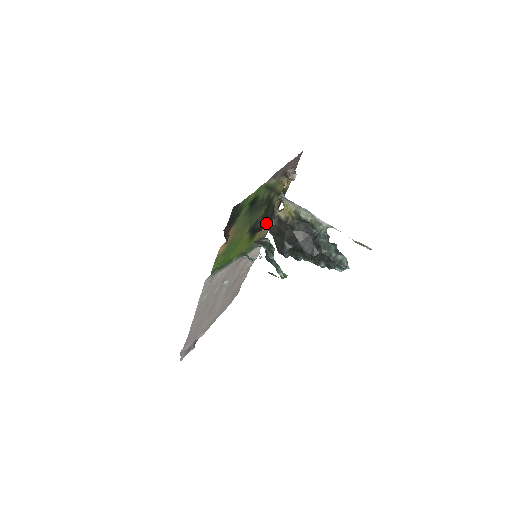
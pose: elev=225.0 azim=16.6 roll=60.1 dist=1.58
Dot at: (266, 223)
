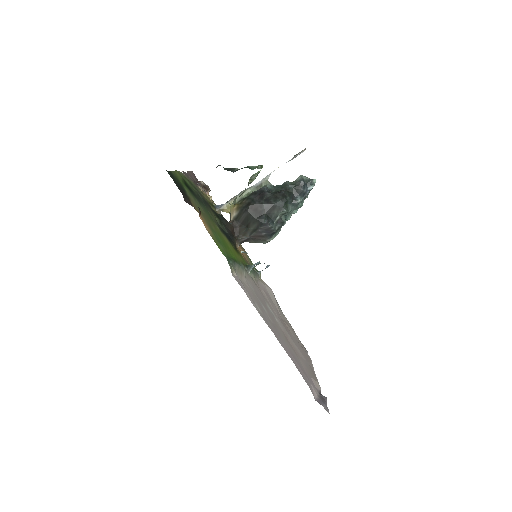
Dot at: (232, 232)
